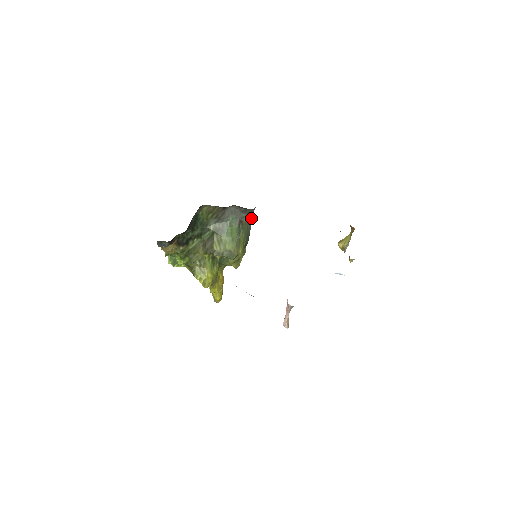
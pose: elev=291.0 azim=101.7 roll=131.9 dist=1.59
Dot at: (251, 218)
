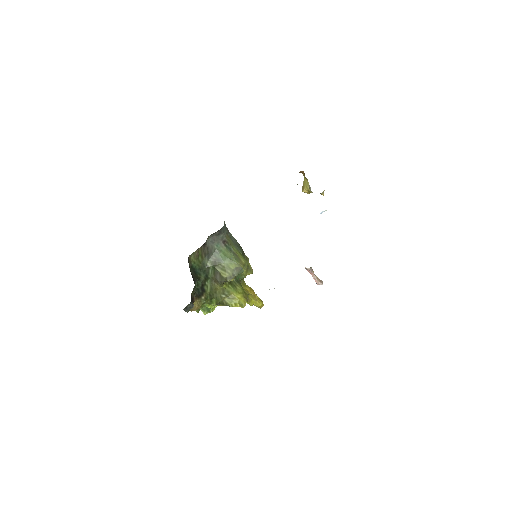
Dot at: (229, 232)
